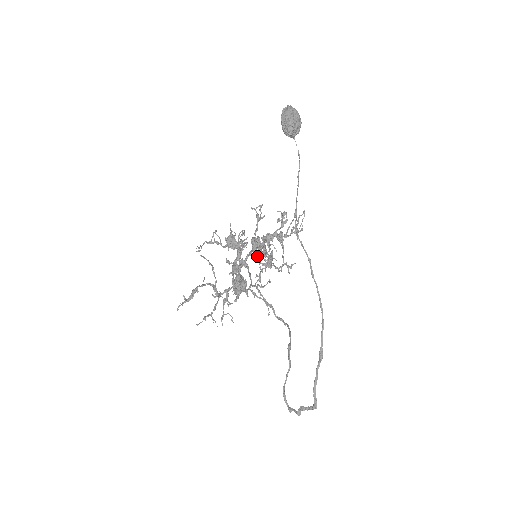
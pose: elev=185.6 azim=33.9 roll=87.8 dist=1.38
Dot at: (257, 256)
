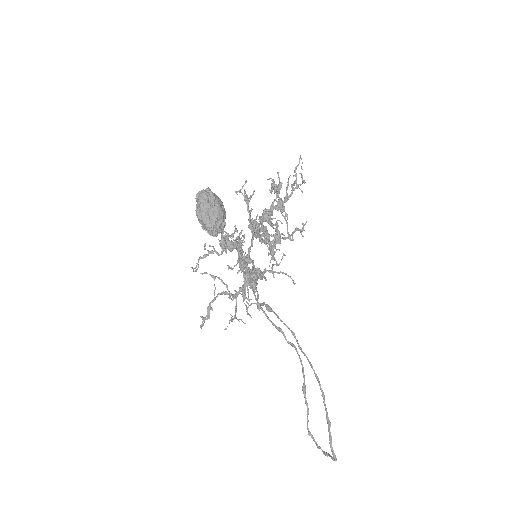
Dot at: occluded
